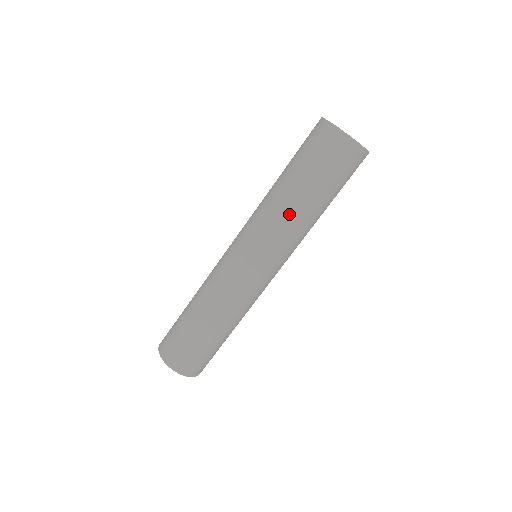
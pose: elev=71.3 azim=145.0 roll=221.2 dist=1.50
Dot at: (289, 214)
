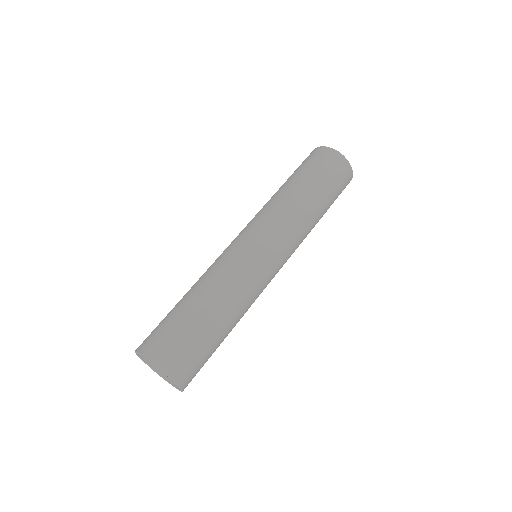
Dot at: (286, 200)
